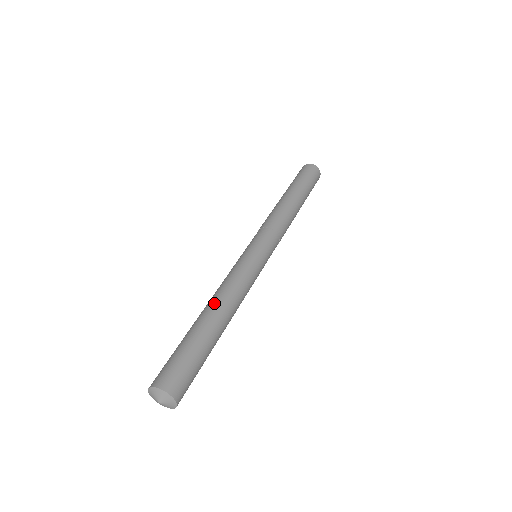
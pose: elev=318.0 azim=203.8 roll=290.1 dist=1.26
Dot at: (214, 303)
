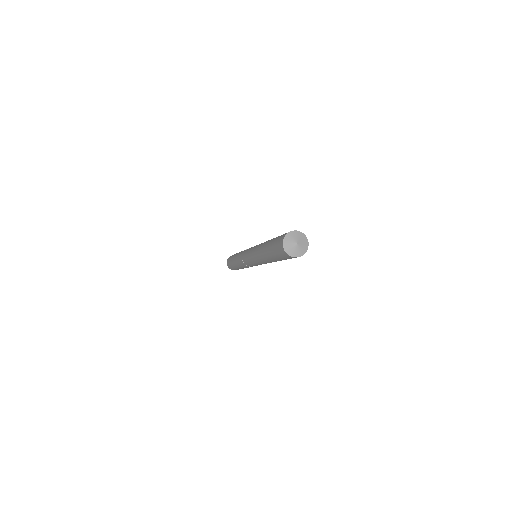
Dot at: (262, 245)
